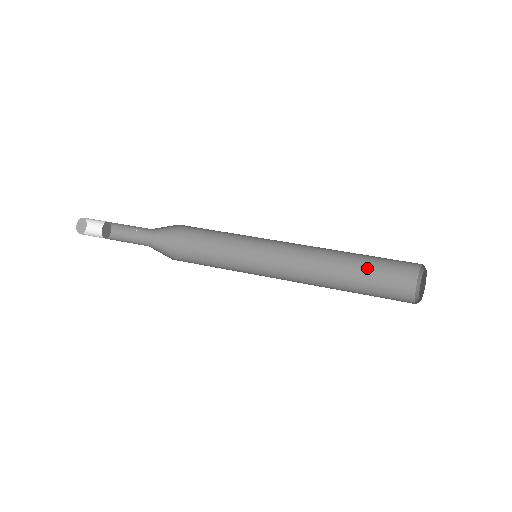
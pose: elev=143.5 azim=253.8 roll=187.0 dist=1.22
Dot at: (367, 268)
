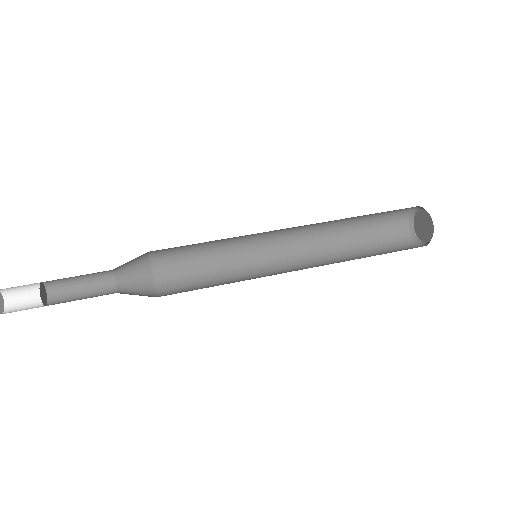
Dot at: (367, 215)
